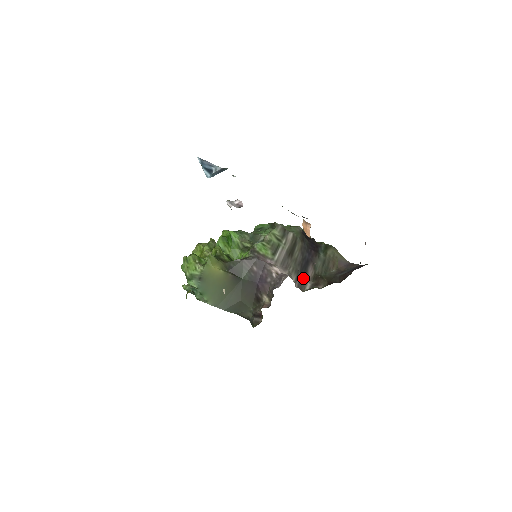
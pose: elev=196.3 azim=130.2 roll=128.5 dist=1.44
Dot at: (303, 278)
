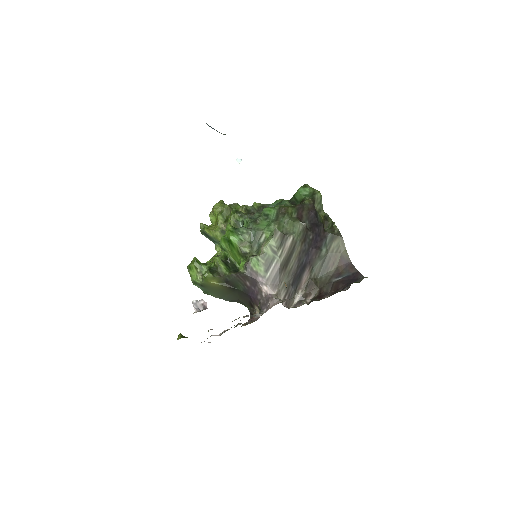
Dot at: (294, 289)
